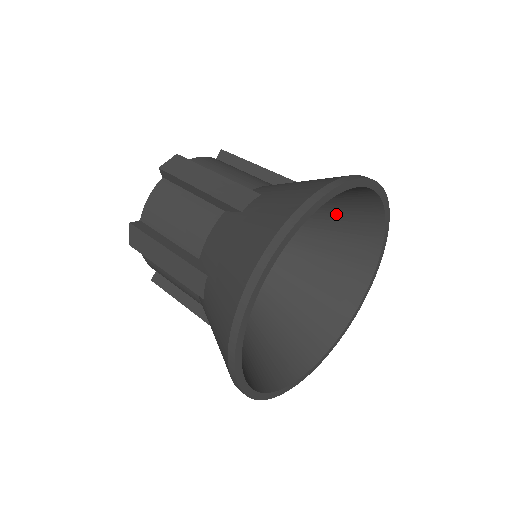
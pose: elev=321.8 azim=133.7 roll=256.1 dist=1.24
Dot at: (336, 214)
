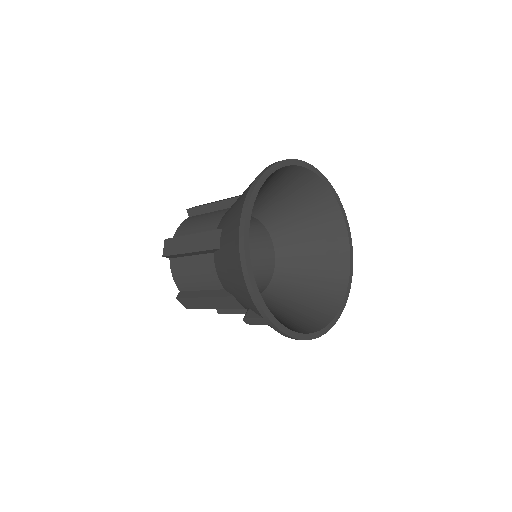
Dot at: (312, 286)
